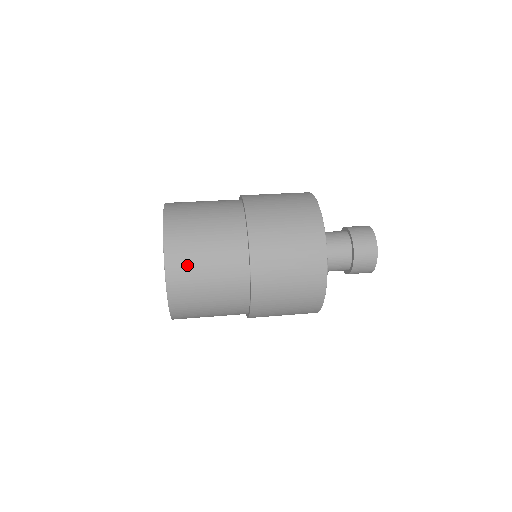
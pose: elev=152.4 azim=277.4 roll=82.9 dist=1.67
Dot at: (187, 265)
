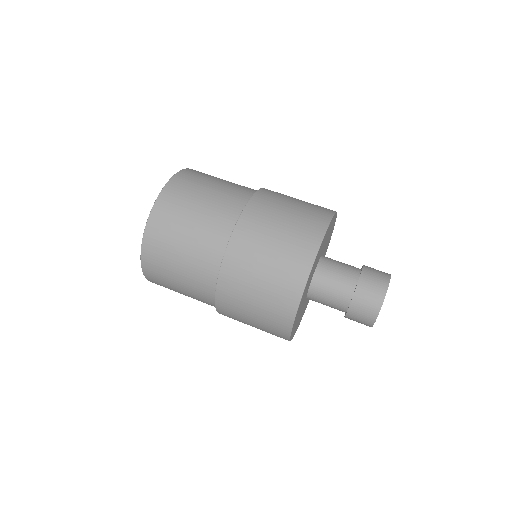
Dot at: (163, 284)
